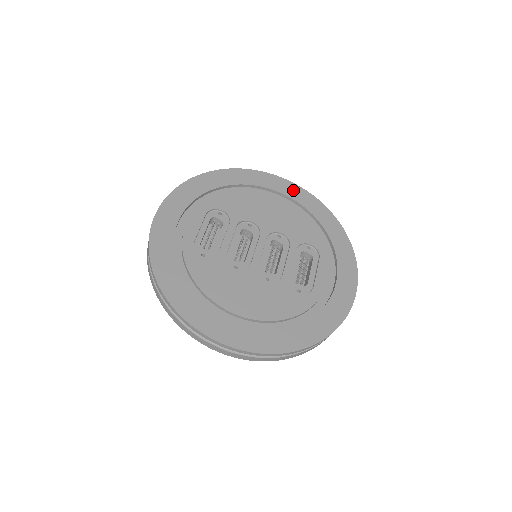
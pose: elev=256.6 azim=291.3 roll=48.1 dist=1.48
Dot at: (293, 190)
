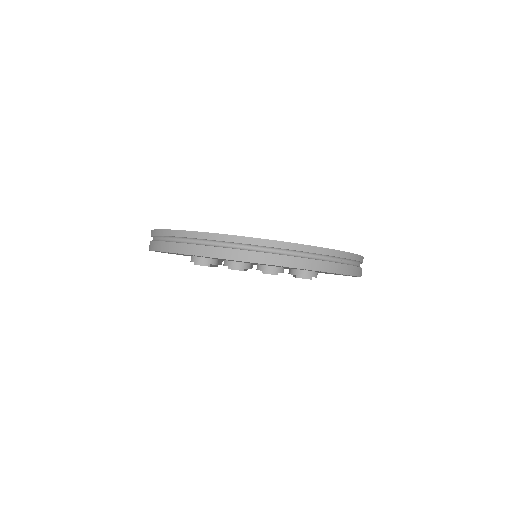
Dot at: occluded
